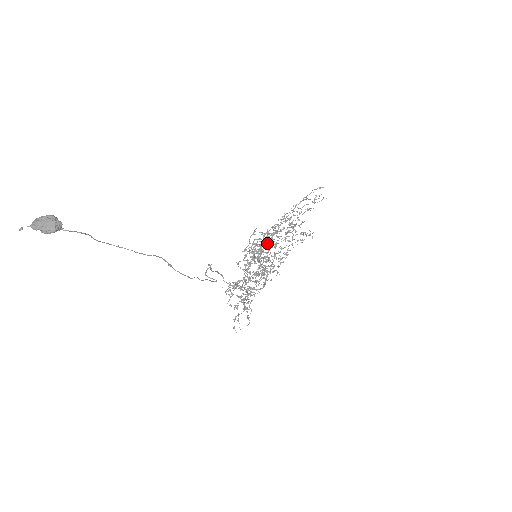
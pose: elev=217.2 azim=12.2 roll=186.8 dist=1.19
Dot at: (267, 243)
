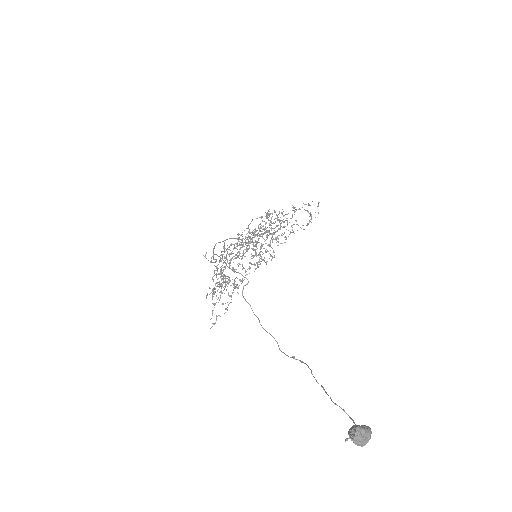
Dot at: occluded
